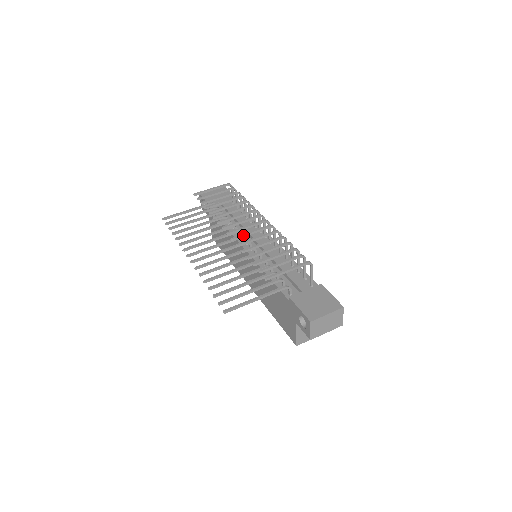
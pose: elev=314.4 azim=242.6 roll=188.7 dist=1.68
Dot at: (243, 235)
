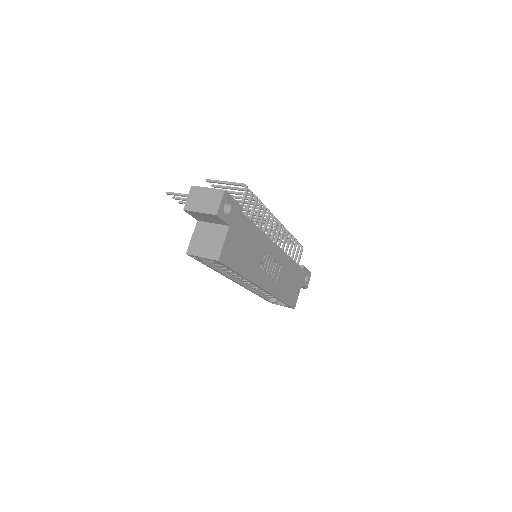
Dot at: occluded
